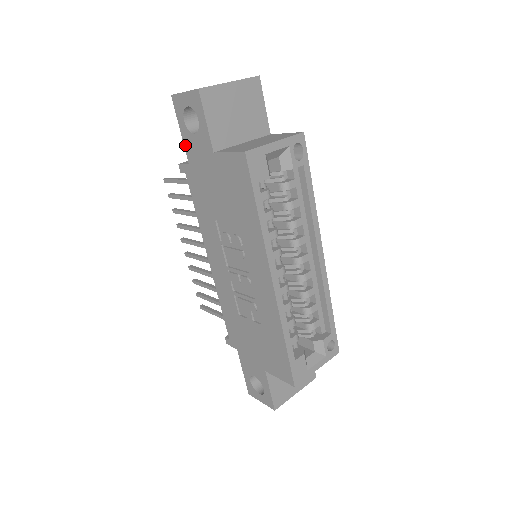
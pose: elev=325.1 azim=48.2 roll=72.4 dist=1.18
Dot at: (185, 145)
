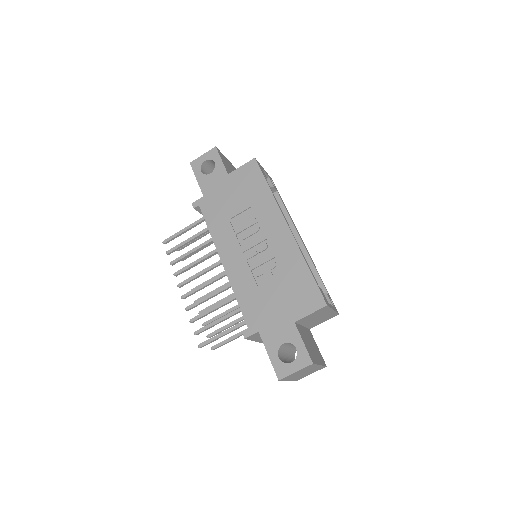
Dot at: (201, 186)
